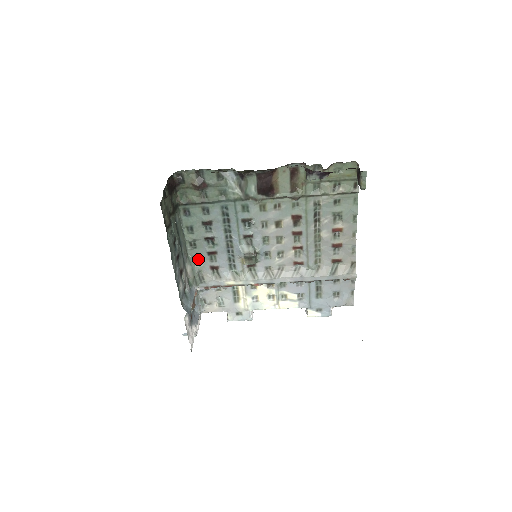
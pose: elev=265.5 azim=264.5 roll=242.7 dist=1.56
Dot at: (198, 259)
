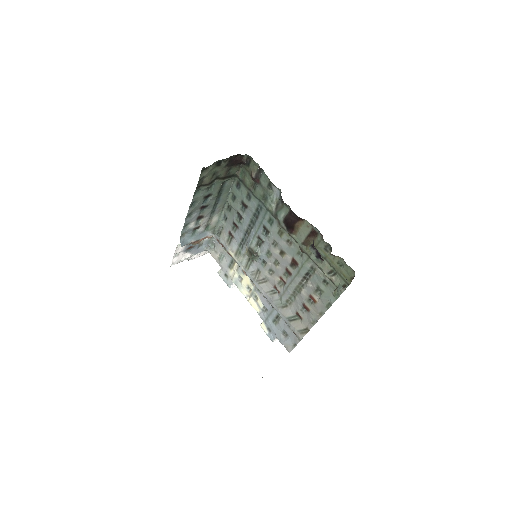
Dot at: (227, 219)
